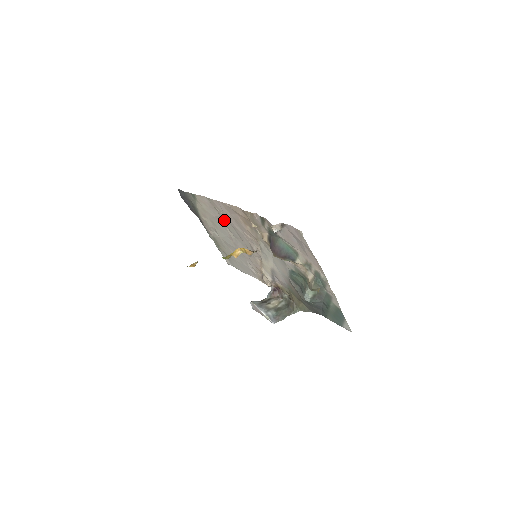
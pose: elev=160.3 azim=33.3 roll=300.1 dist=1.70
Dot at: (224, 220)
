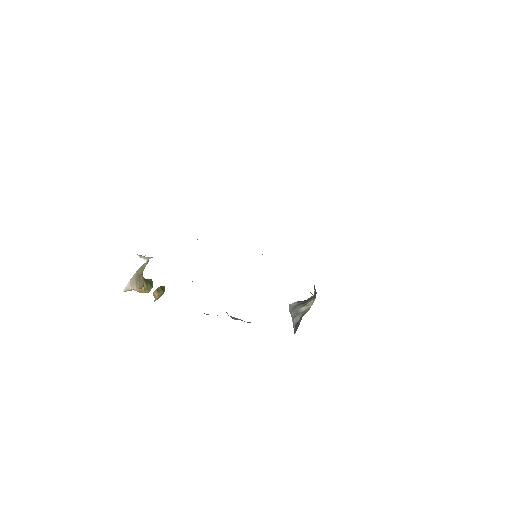
Dot at: occluded
